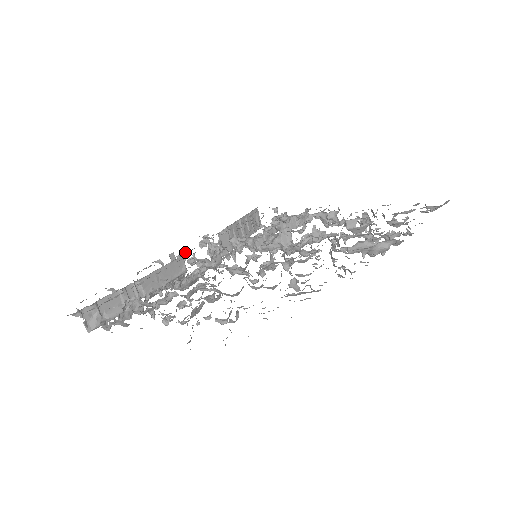
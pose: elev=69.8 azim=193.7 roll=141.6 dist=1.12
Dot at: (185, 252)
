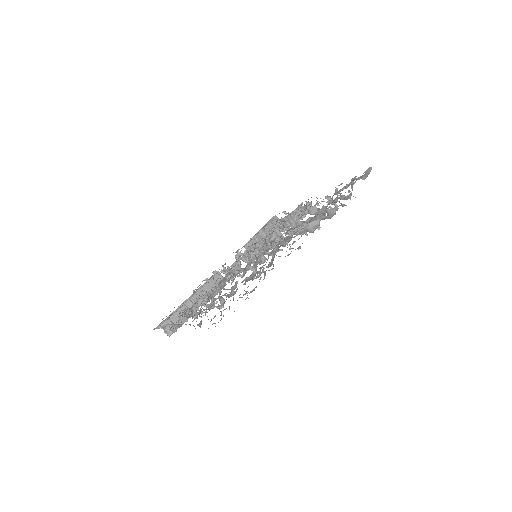
Dot at: (224, 267)
